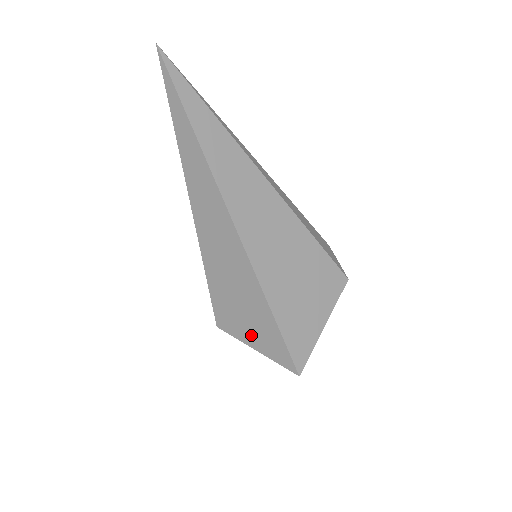
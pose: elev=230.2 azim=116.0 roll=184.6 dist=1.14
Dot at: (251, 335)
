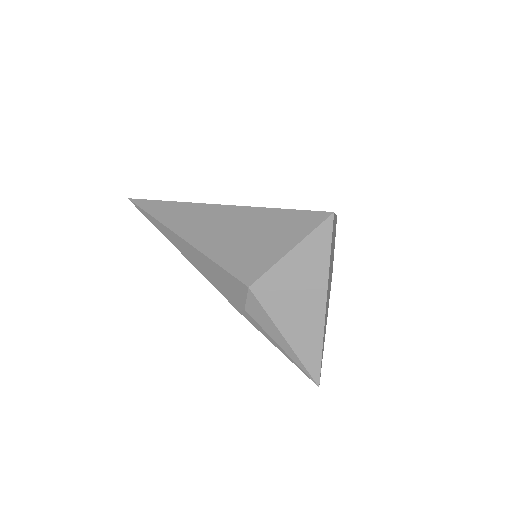
Dot at: (275, 246)
